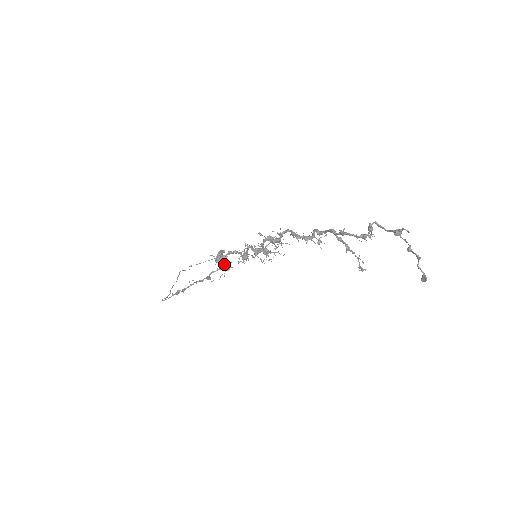
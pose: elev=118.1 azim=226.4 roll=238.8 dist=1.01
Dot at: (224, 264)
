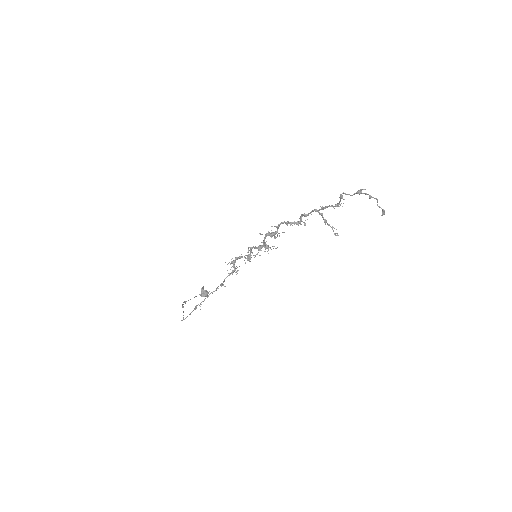
Dot at: (235, 267)
